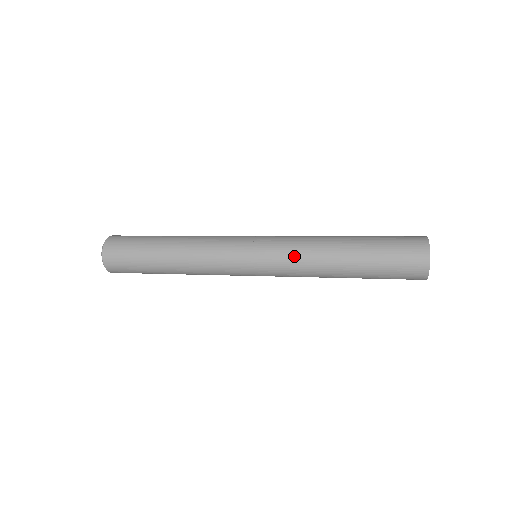
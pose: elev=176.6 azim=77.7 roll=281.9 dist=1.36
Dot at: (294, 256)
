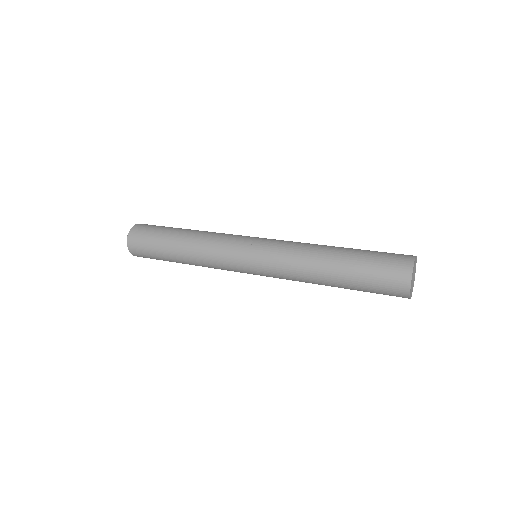
Dot at: (285, 268)
